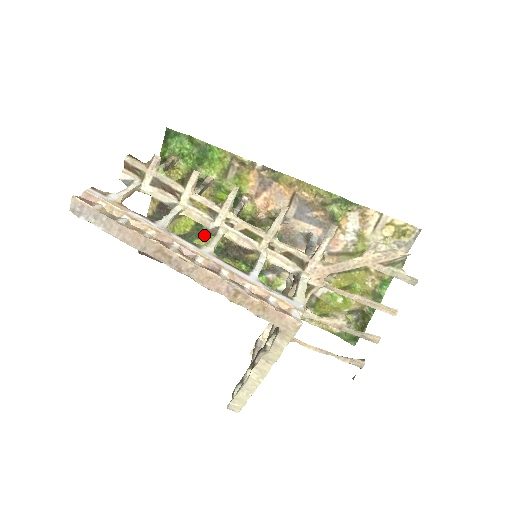
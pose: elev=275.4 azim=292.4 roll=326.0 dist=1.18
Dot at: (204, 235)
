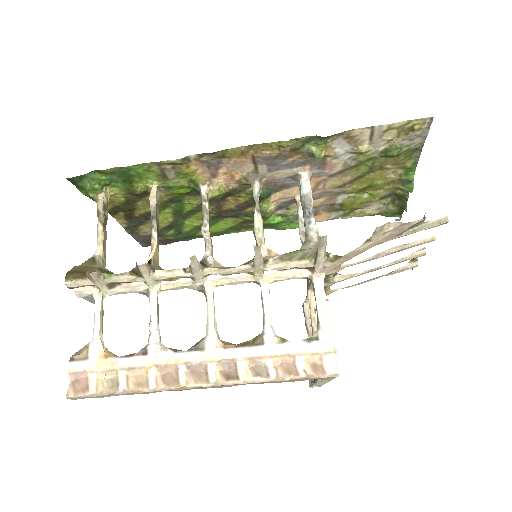
Dot at: (189, 215)
